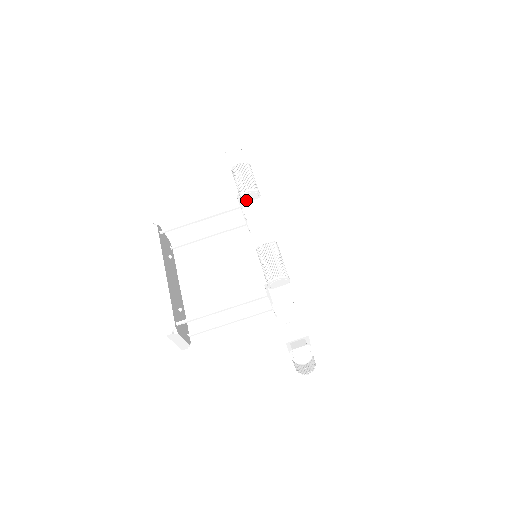
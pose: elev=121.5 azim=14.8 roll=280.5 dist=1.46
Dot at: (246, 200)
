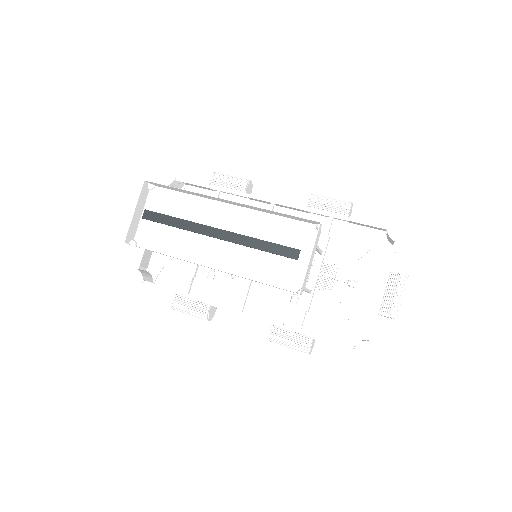
Dot at: (246, 191)
